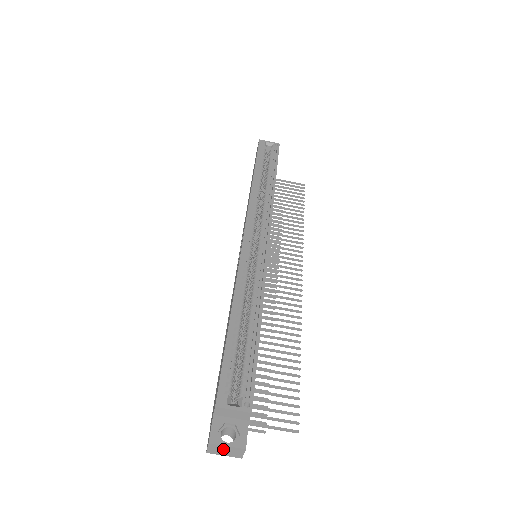
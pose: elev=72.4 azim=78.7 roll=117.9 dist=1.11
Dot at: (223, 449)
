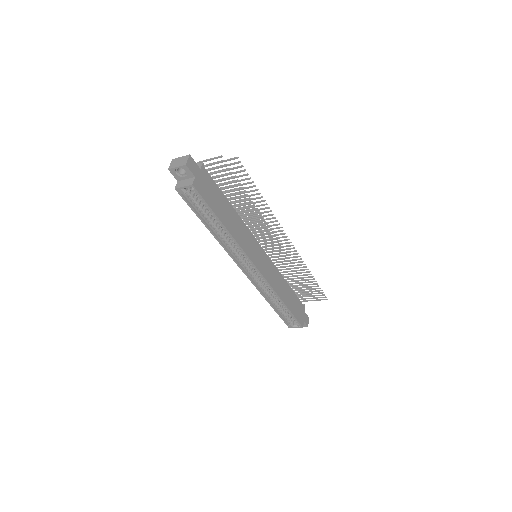
Dot at: occluded
